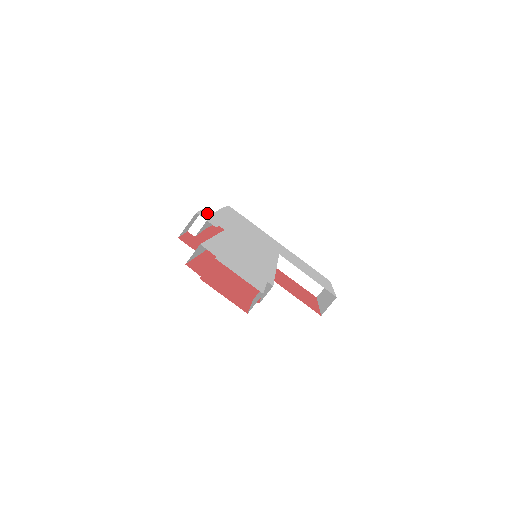
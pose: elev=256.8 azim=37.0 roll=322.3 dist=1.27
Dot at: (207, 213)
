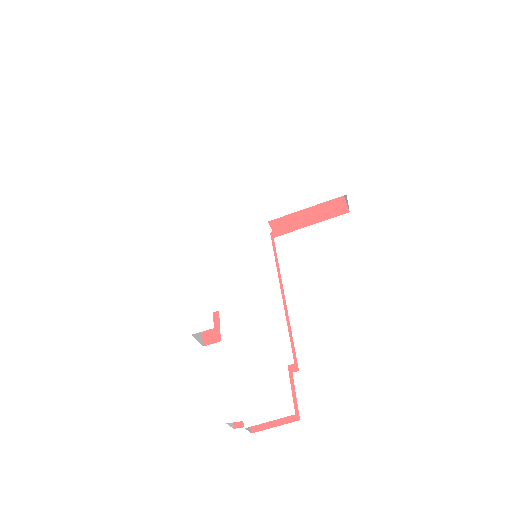
Dot at: (194, 304)
